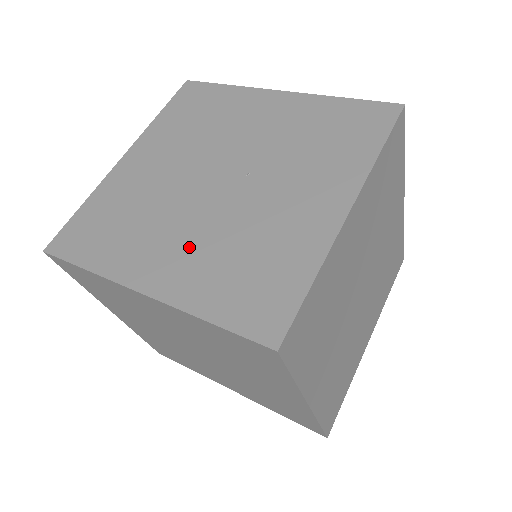
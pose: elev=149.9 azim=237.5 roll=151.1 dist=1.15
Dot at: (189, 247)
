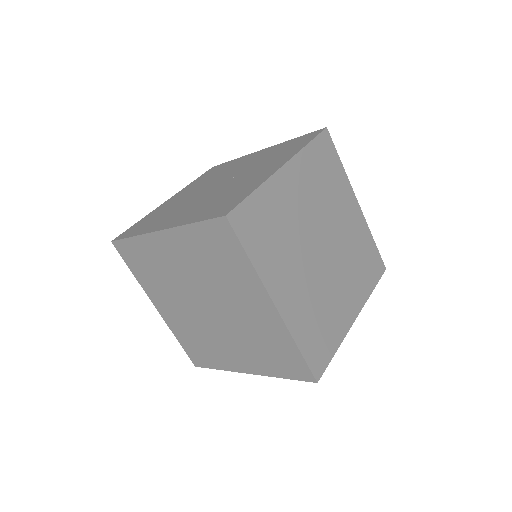
Dot at: (192, 208)
